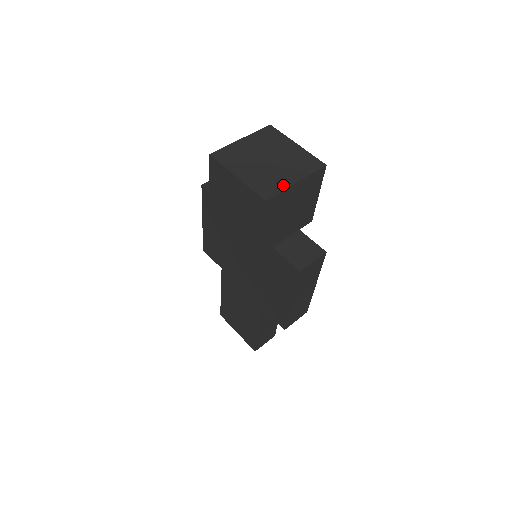
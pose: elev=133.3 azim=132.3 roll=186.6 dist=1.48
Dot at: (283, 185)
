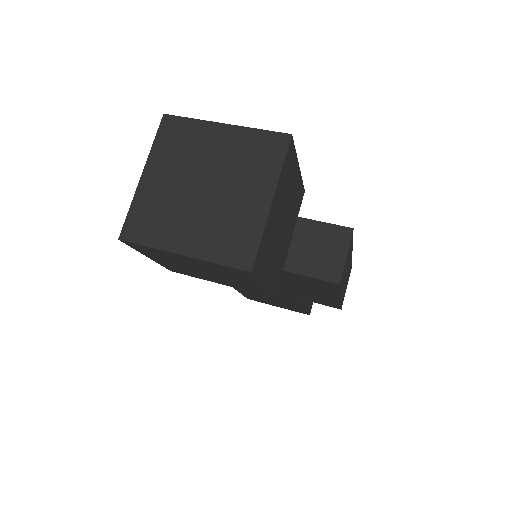
Dot at: (256, 222)
